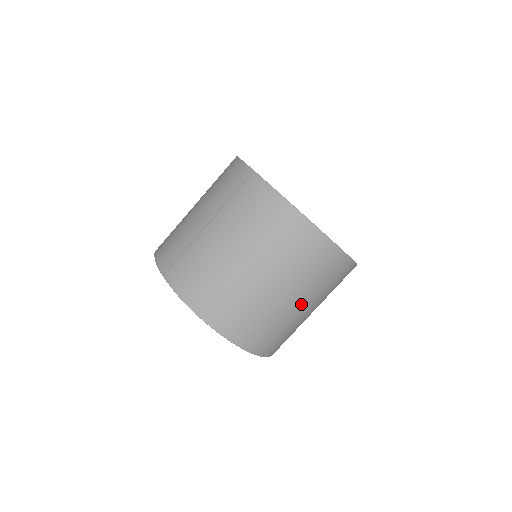
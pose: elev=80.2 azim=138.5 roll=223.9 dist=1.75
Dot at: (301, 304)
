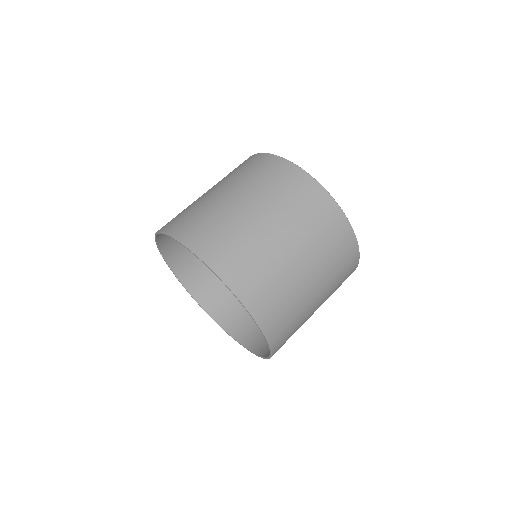
Dot at: (286, 240)
